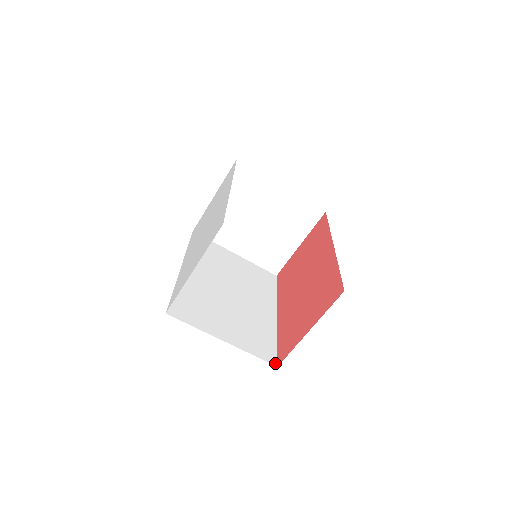
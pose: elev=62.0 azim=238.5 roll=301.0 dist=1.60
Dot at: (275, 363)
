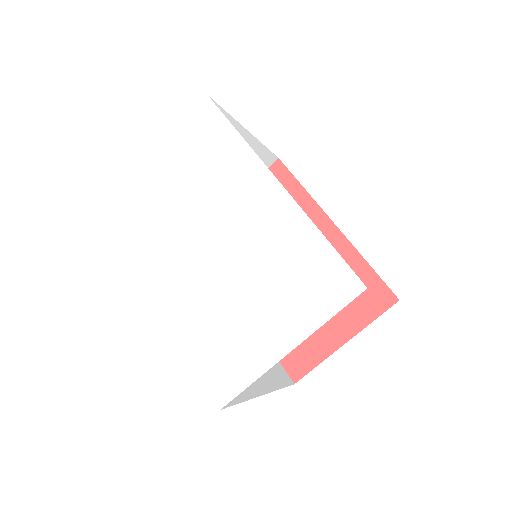
Dot at: (291, 381)
